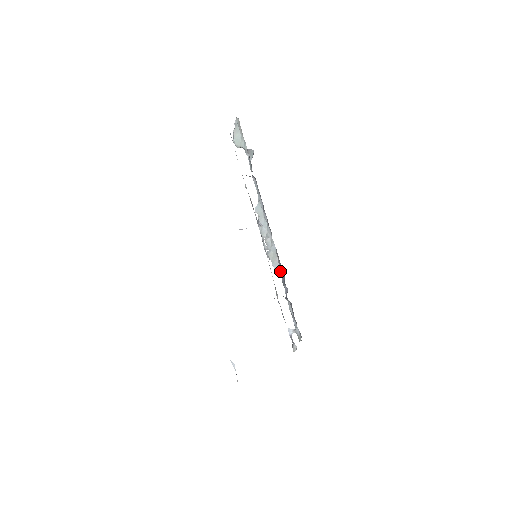
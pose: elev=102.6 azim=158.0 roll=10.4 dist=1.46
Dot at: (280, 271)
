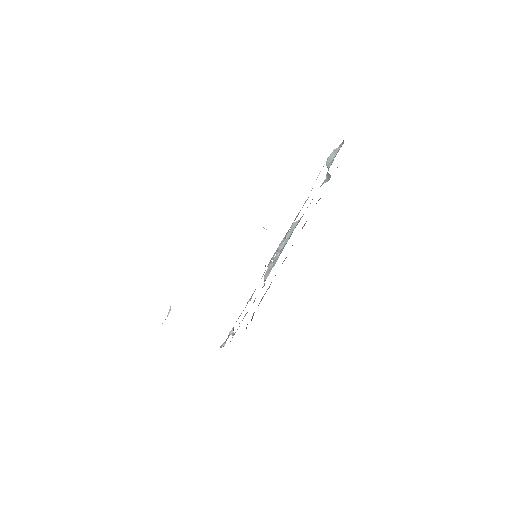
Dot at: occluded
